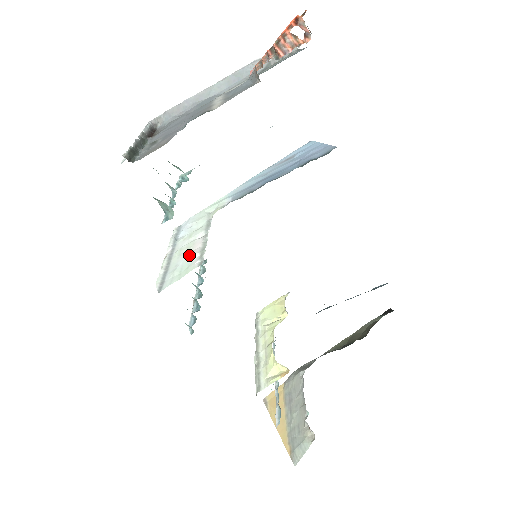
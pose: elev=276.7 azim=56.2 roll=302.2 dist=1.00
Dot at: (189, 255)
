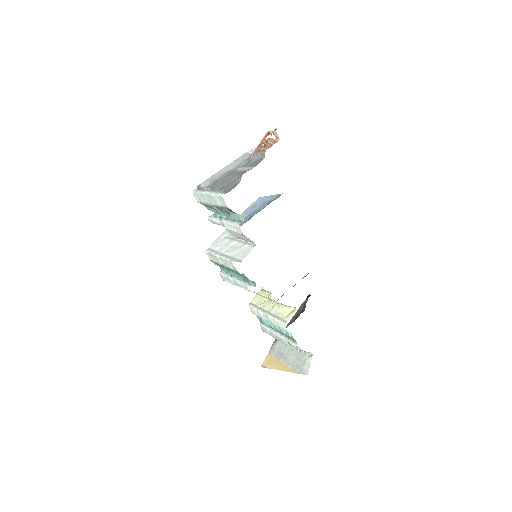
Dot at: (240, 248)
